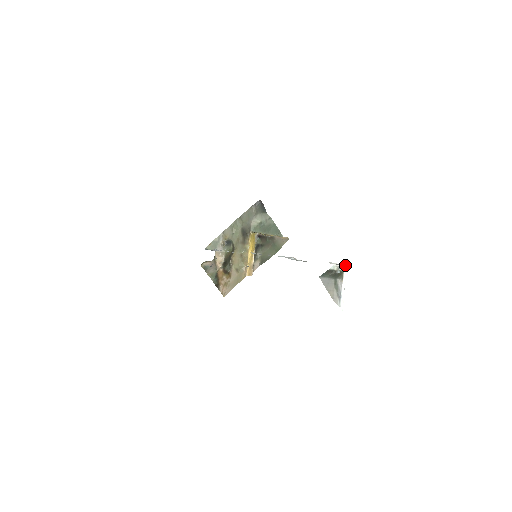
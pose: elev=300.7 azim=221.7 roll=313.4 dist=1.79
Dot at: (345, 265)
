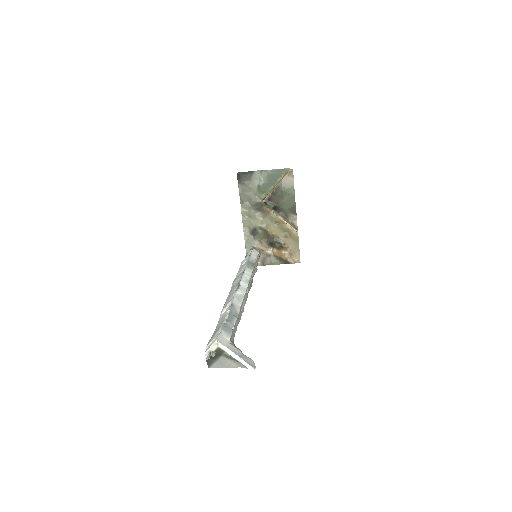
Dot at: (214, 342)
